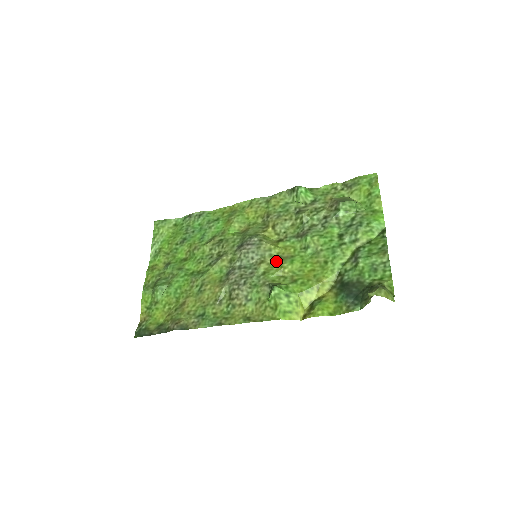
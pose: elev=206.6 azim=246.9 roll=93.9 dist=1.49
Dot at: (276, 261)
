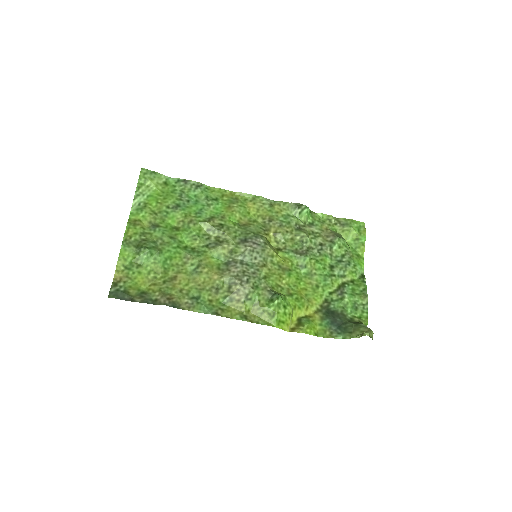
Dot at: (276, 269)
